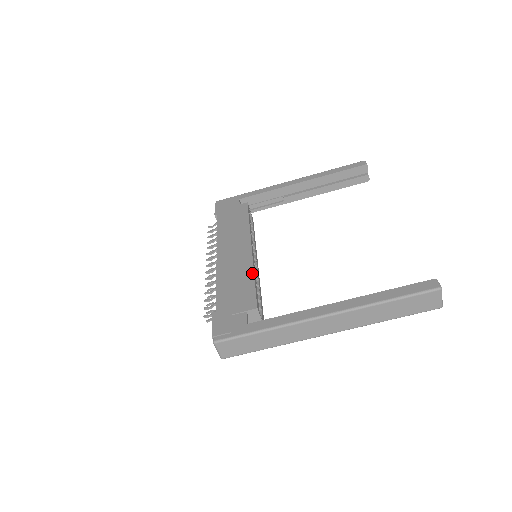
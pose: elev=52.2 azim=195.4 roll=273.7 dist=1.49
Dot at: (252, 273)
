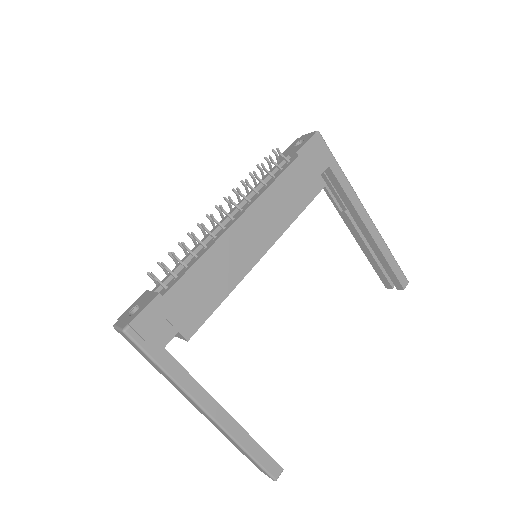
Dot at: (229, 292)
